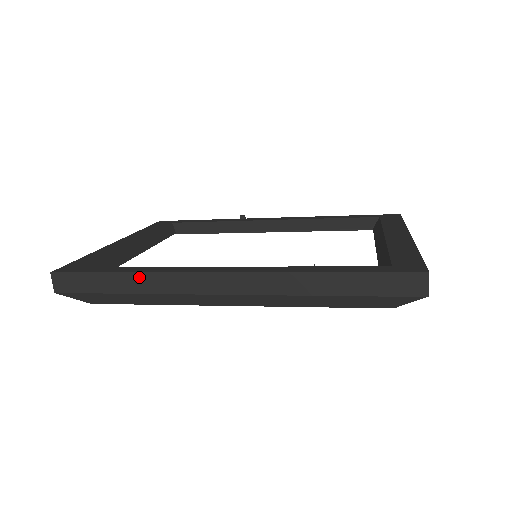
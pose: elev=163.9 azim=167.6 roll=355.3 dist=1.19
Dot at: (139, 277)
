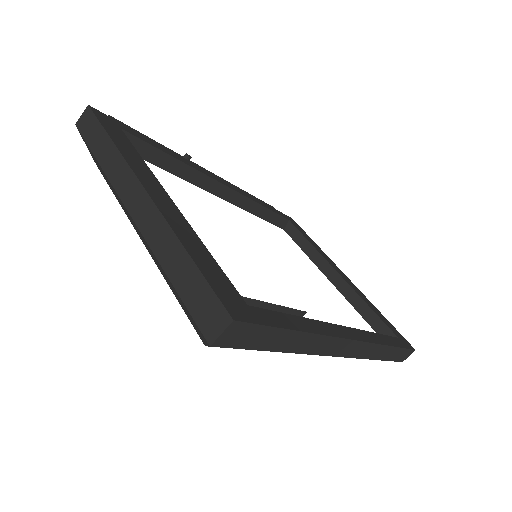
Dot at: (310, 338)
